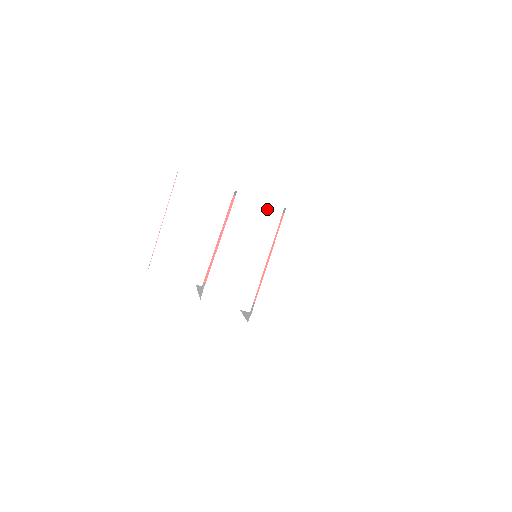
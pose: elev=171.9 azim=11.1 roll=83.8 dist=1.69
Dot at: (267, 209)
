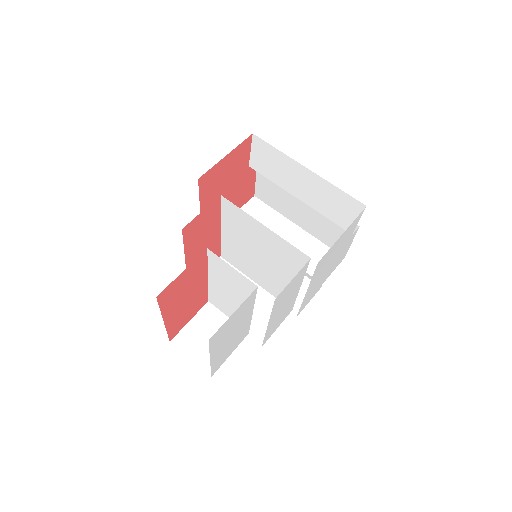
Dot at: (298, 275)
